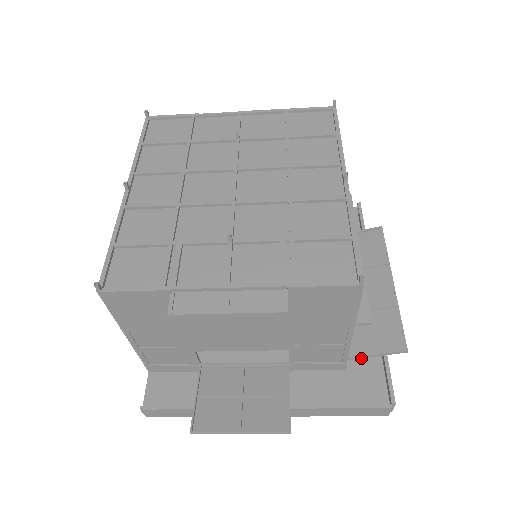
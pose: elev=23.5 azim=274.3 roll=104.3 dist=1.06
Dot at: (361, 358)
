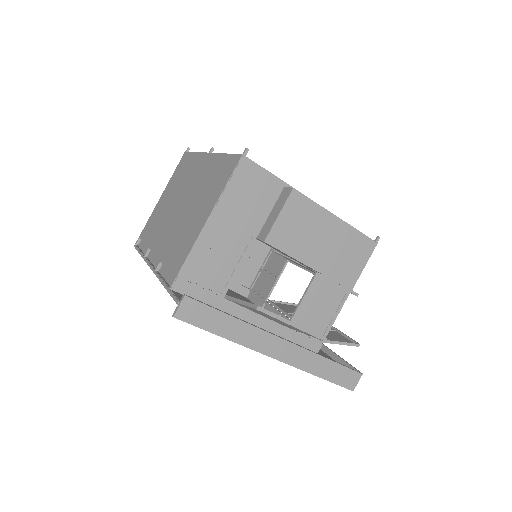
Dot at: (322, 354)
